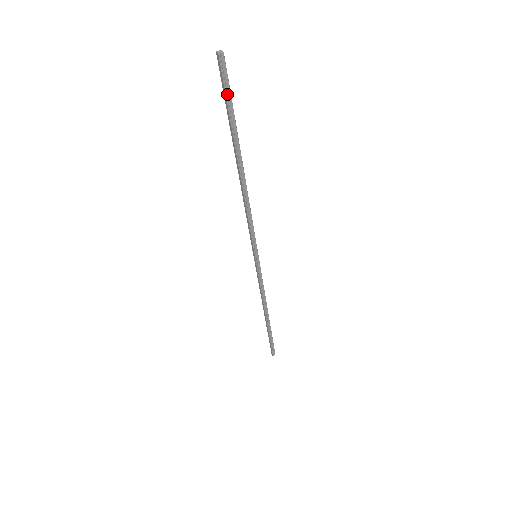
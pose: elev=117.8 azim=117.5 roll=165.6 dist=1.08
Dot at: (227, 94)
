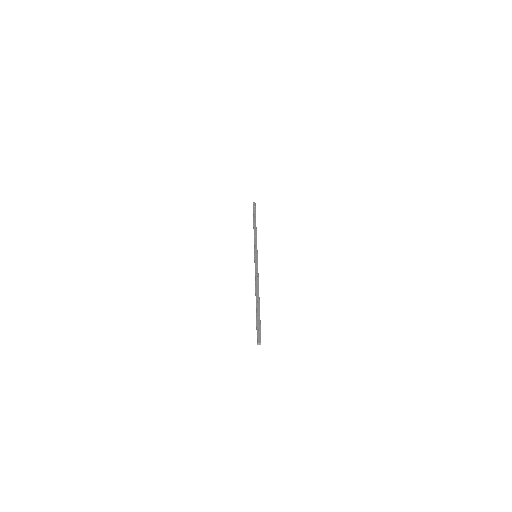
Dot at: (260, 329)
